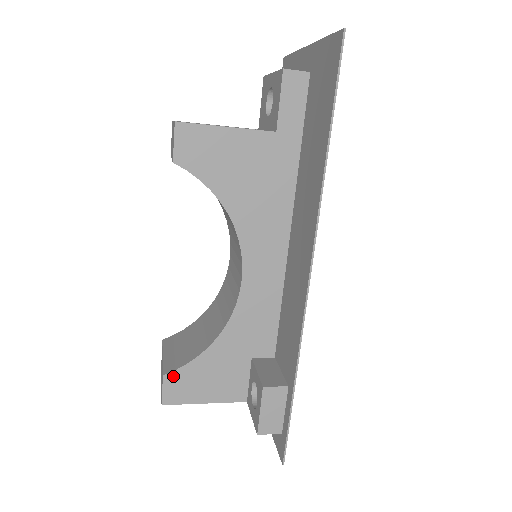
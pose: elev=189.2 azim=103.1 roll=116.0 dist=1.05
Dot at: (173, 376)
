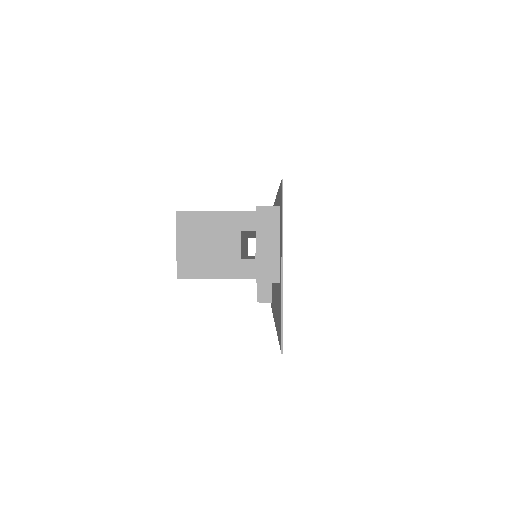
Dot at: occluded
